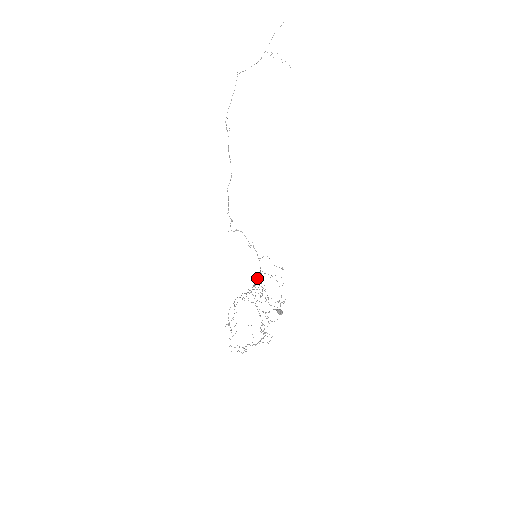
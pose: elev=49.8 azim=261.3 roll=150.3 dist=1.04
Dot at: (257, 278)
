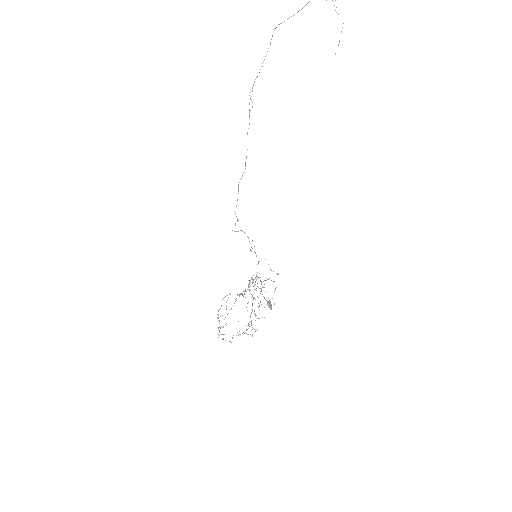
Dot at: (253, 279)
